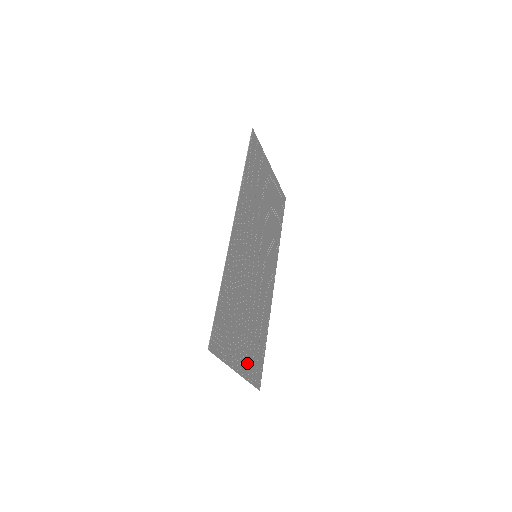
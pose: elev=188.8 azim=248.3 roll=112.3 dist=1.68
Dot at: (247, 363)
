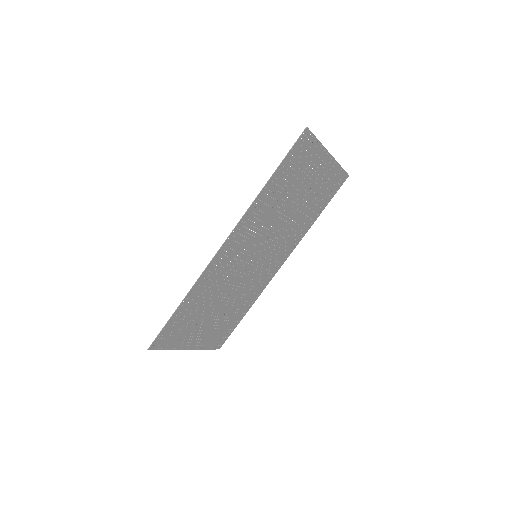
Dot at: (206, 339)
